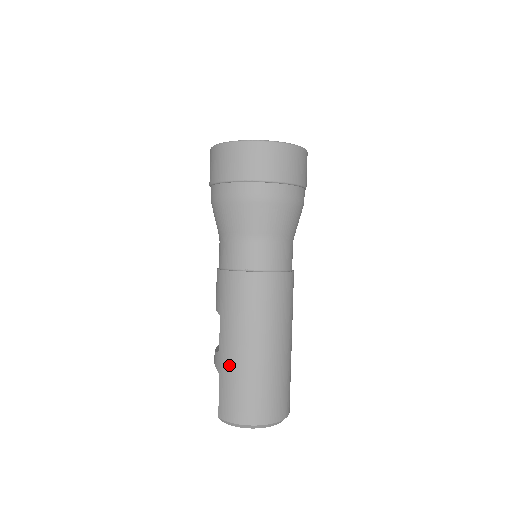
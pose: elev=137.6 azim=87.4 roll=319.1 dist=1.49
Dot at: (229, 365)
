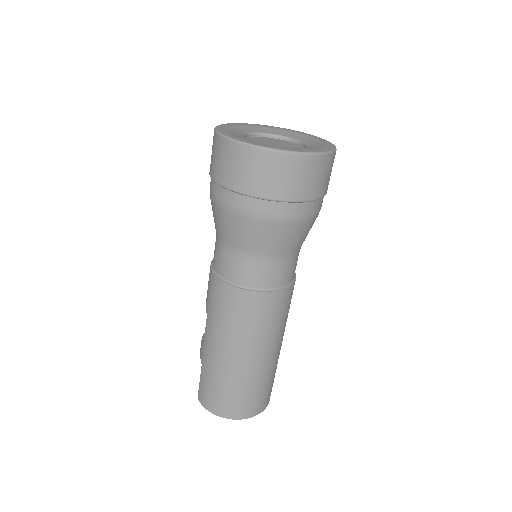
Dot at: (210, 364)
